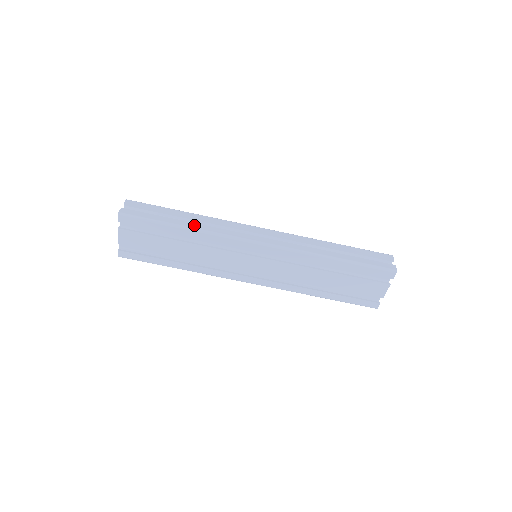
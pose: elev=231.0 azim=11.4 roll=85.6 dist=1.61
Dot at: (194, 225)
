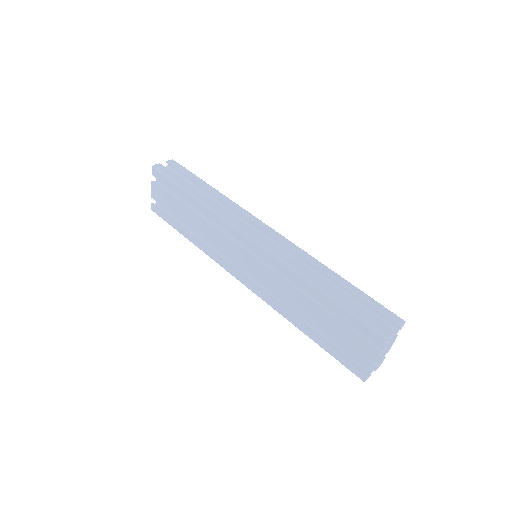
Dot at: (204, 198)
